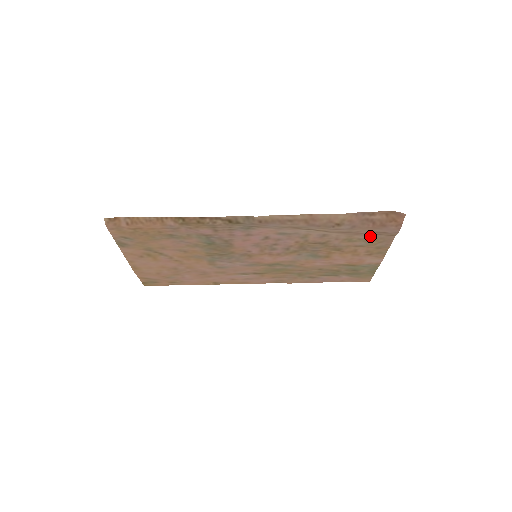
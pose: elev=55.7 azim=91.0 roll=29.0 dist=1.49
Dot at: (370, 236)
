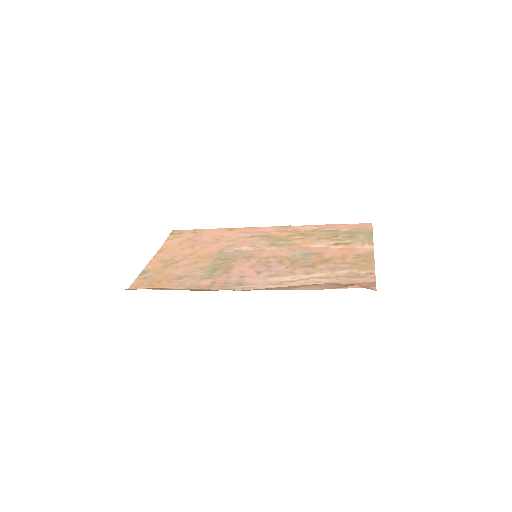
Dot at: (351, 272)
